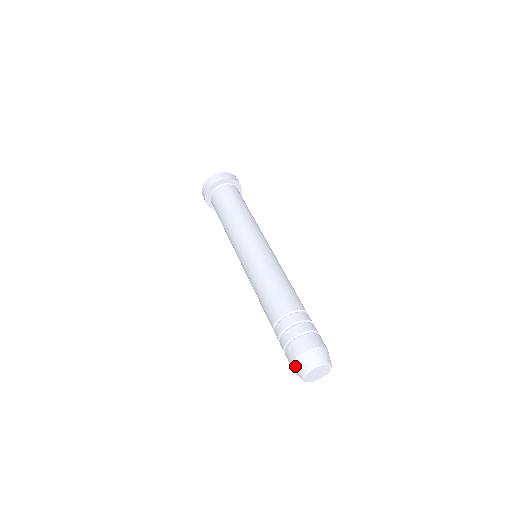
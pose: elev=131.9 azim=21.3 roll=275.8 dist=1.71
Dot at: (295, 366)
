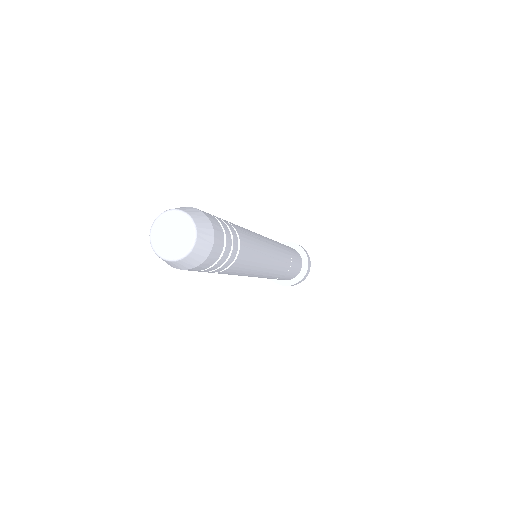
Dot at: occluded
